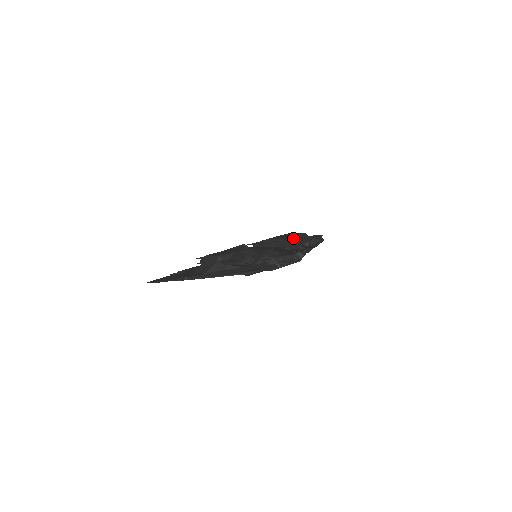
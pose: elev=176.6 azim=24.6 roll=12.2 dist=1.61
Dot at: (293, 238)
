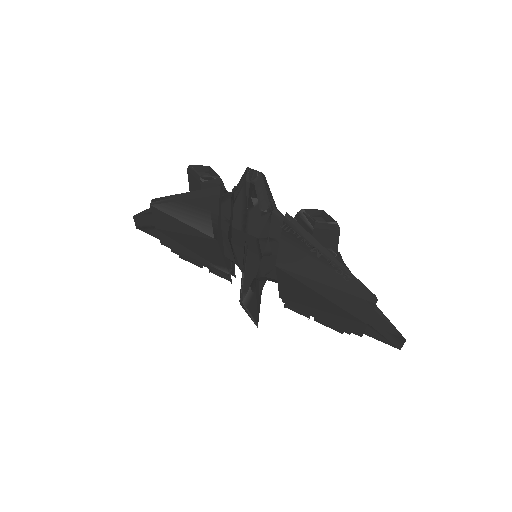
Dot at: occluded
